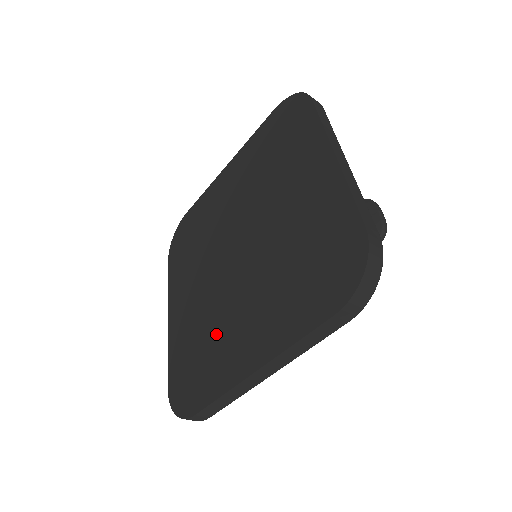
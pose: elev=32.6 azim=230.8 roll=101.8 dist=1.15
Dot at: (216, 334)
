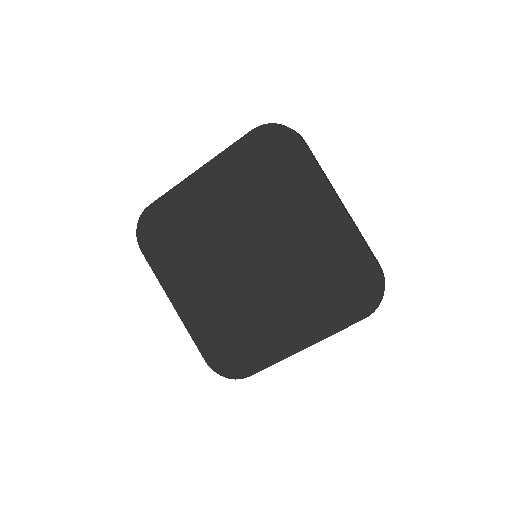
Dot at: (251, 324)
